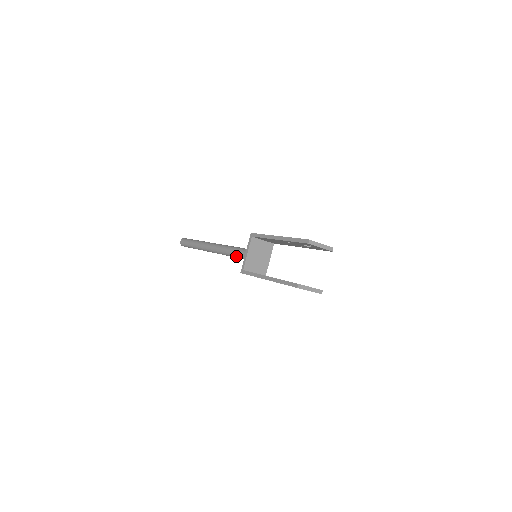
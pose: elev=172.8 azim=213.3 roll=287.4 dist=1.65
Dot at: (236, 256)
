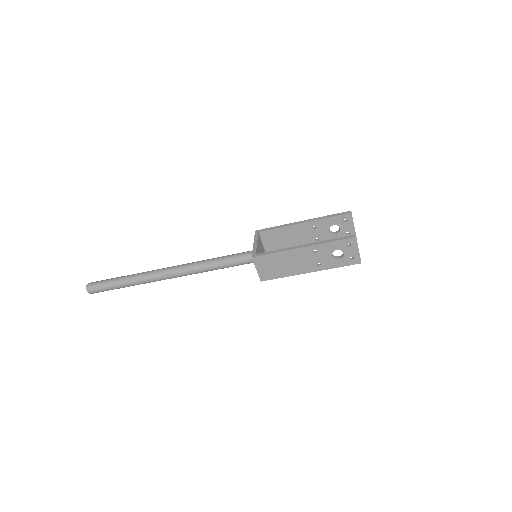
Dot at: (222, 262)
